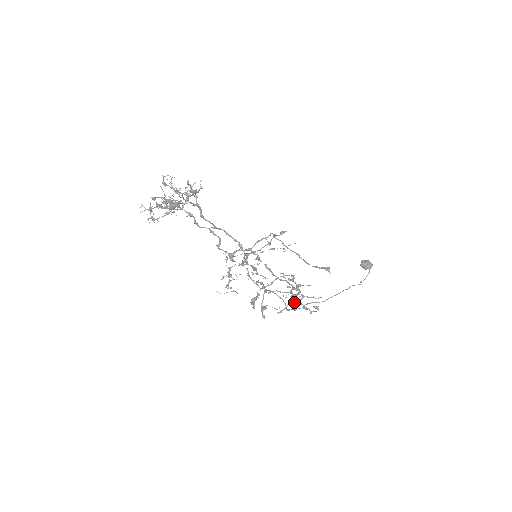
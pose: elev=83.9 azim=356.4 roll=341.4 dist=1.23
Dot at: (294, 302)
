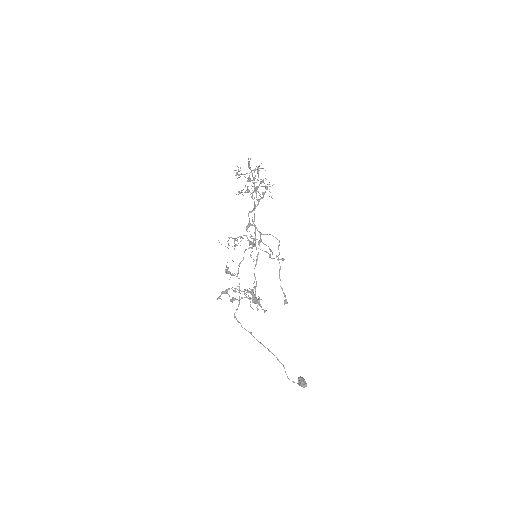
Dot at: occluded
